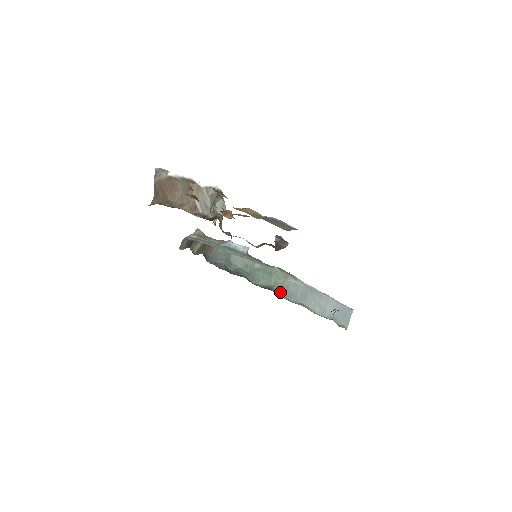
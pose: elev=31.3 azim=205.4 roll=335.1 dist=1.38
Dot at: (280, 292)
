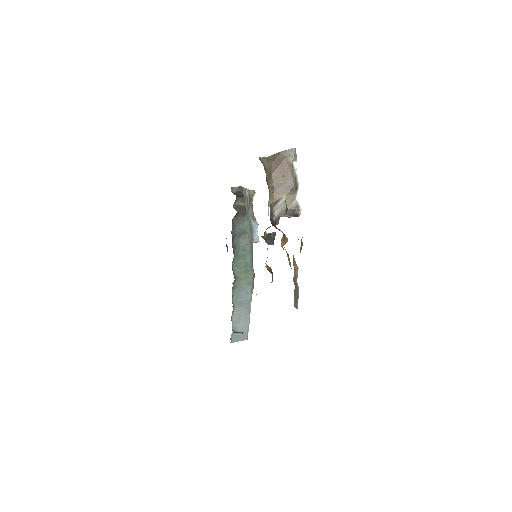
Dot at: (236, 286)
